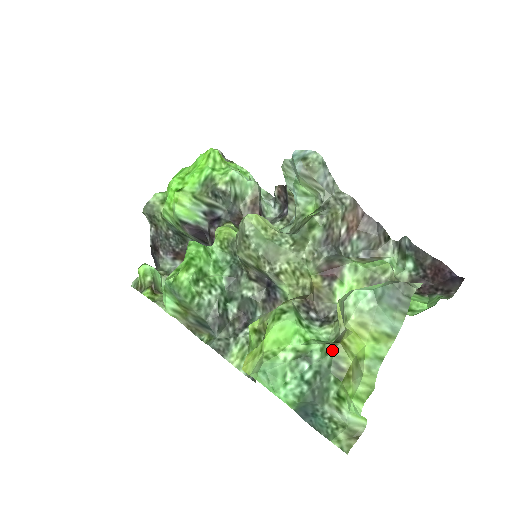
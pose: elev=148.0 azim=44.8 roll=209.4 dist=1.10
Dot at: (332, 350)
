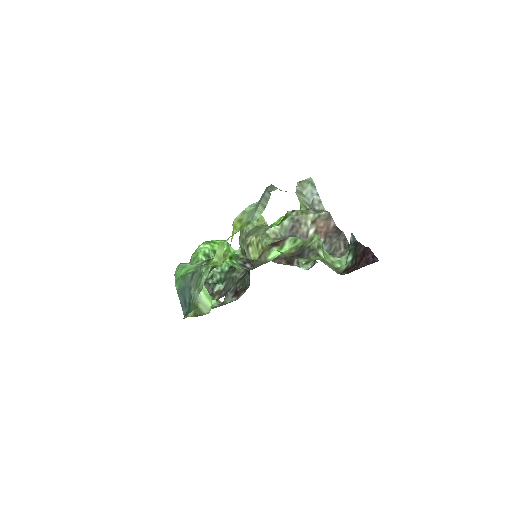
Dot at: occluded
